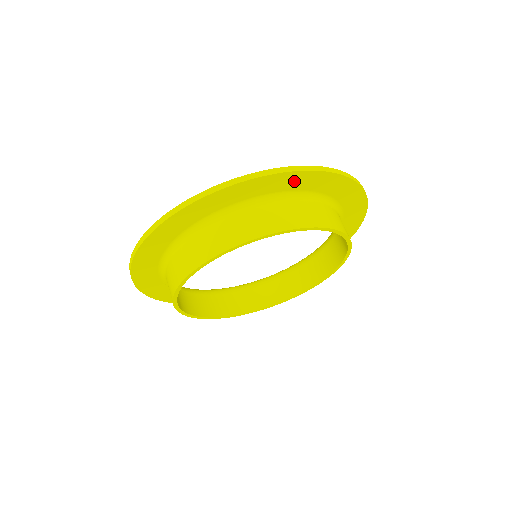
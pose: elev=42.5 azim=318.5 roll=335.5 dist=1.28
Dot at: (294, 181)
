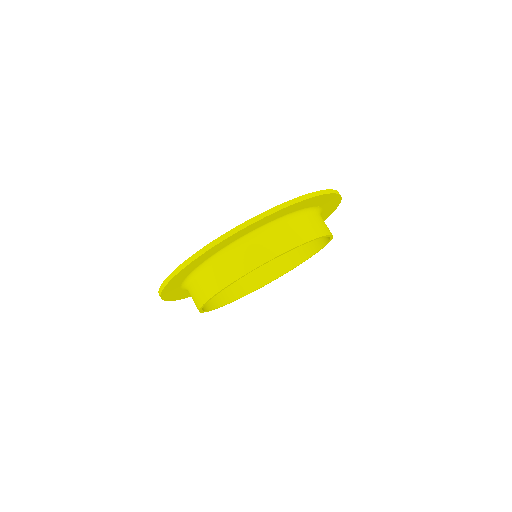
Dot at: (314, 201)
